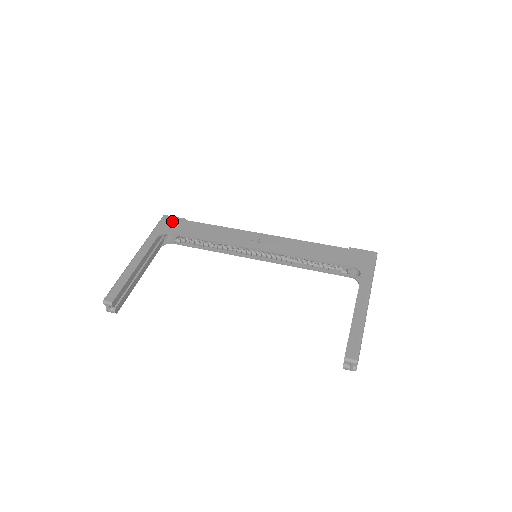
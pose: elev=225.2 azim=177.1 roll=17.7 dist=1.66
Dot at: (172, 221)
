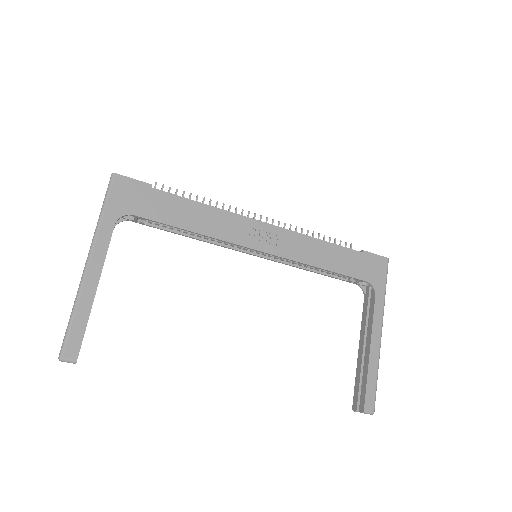
Dot at: (131, 189)
